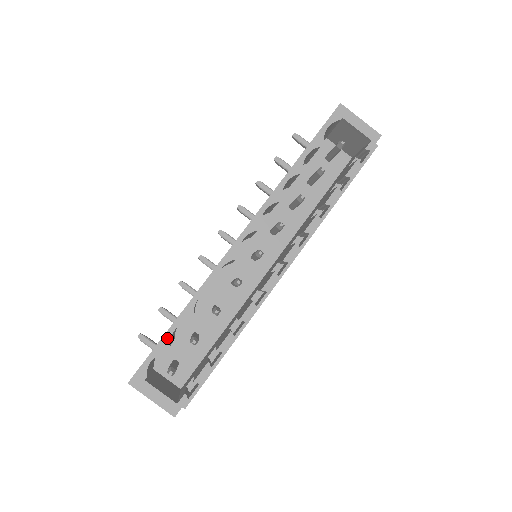
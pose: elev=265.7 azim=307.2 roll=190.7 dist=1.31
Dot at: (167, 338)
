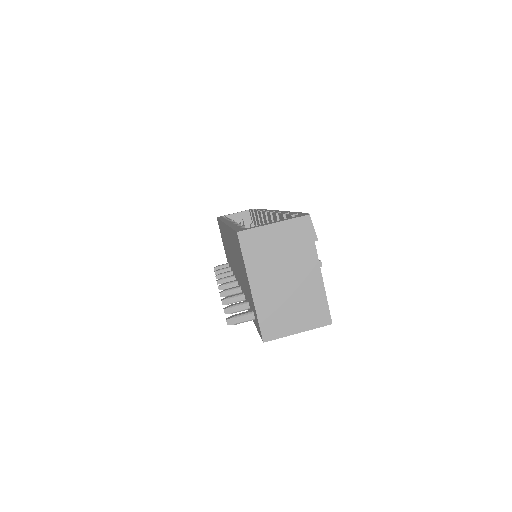
Dot at: occluded
